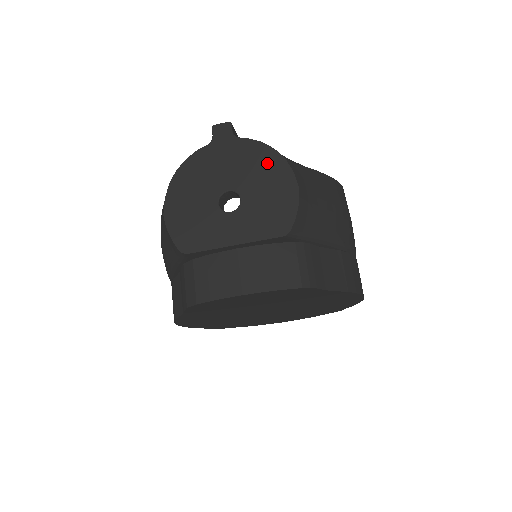
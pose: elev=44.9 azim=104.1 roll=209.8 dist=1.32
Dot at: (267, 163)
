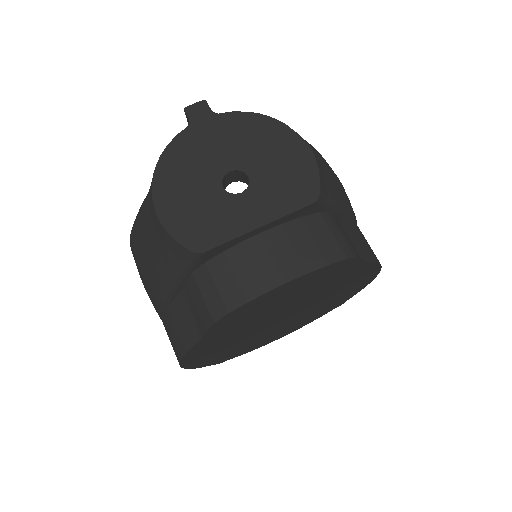
Dot at: (265, 132)
